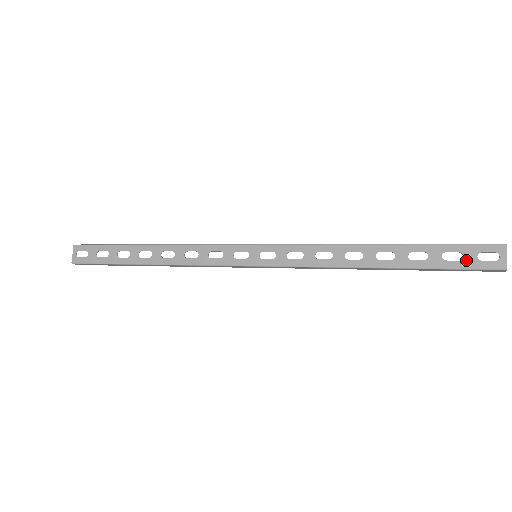
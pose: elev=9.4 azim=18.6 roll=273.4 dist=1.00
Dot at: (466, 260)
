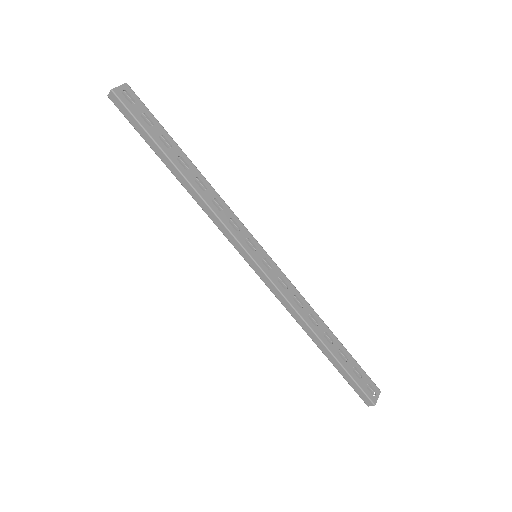
Dot at: (362, 381)
